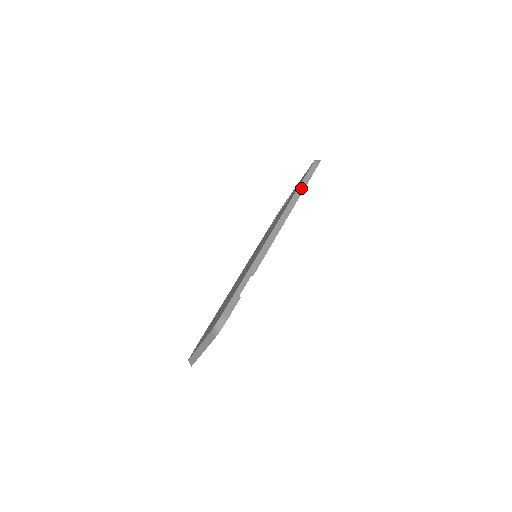
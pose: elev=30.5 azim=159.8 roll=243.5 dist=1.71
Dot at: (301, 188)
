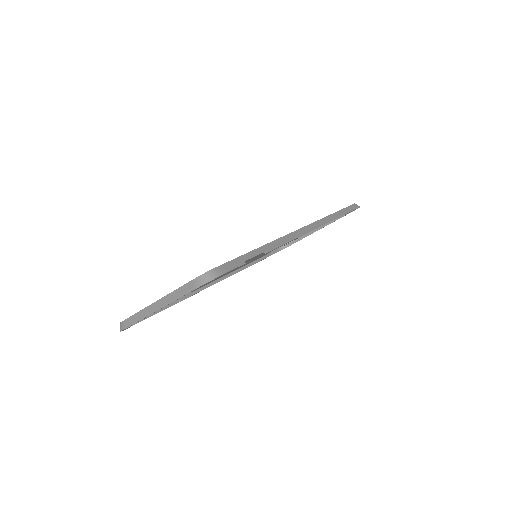
Dot at: (338, 214)
